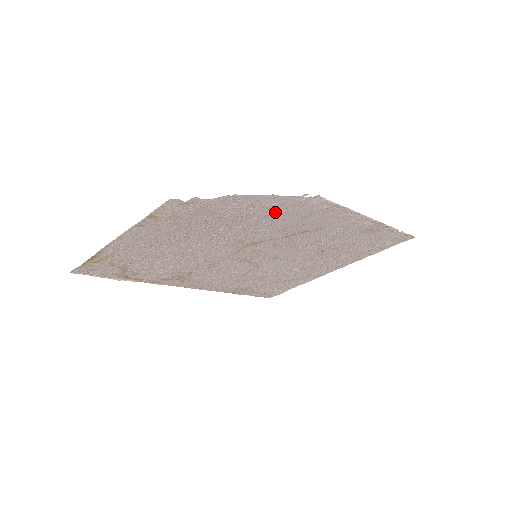
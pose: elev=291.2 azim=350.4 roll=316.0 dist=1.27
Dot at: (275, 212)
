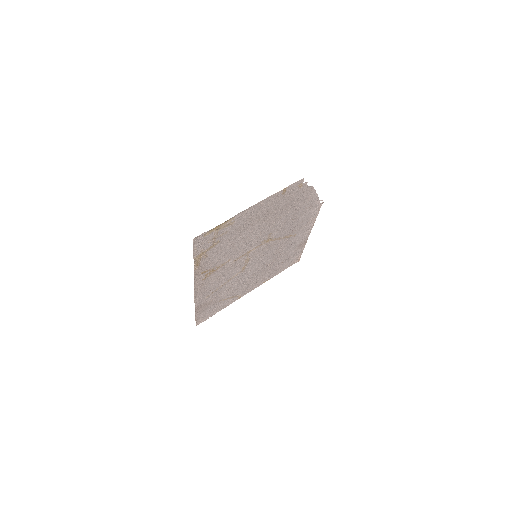
Dot at: (304, 211)
